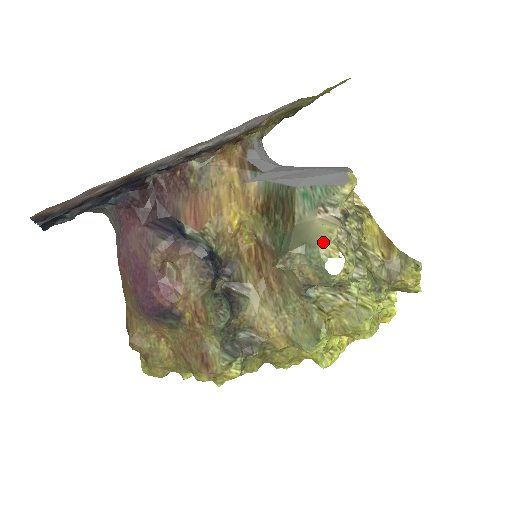
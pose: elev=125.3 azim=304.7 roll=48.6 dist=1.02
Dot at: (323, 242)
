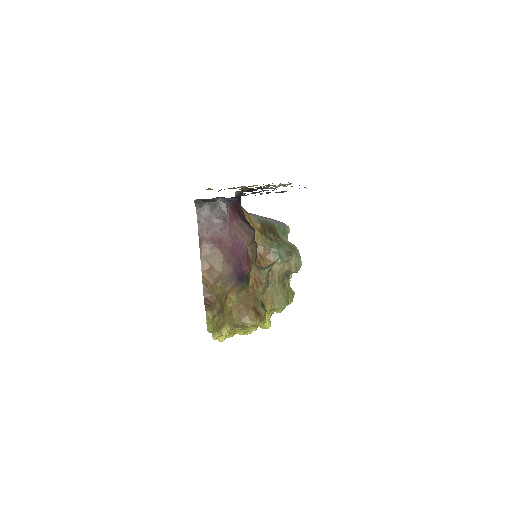
Dot at: (298, 250)
